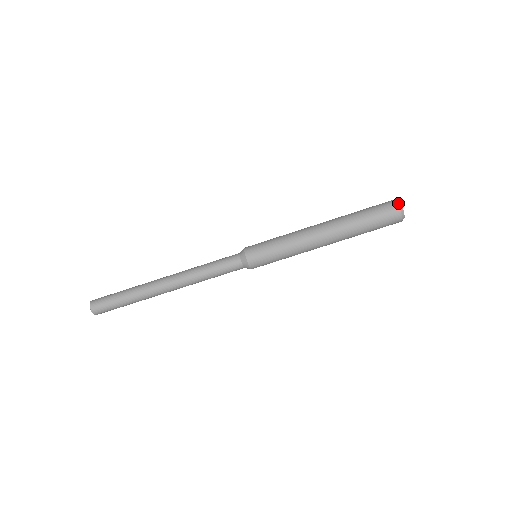
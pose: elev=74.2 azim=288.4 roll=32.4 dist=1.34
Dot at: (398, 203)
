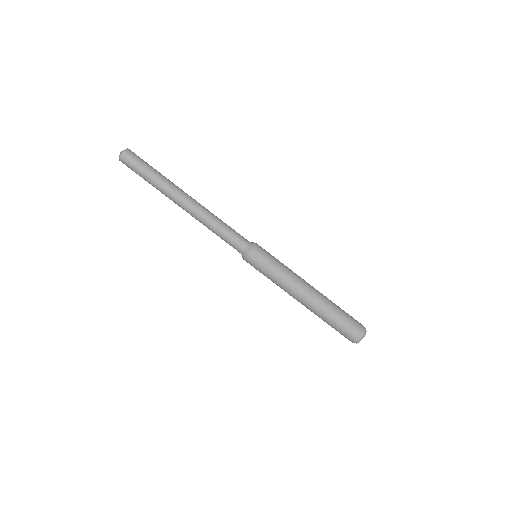
Dot at: (361, 338)
